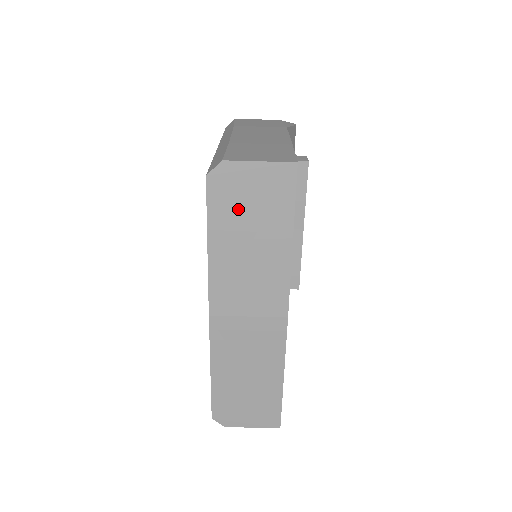
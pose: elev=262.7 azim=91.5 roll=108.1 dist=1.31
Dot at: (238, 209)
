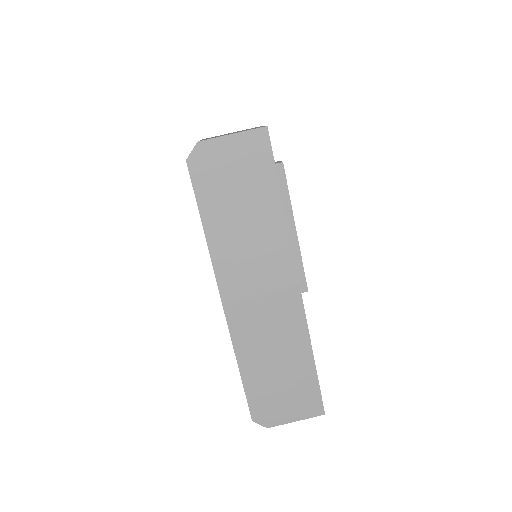
Dot at: (224, 185)
